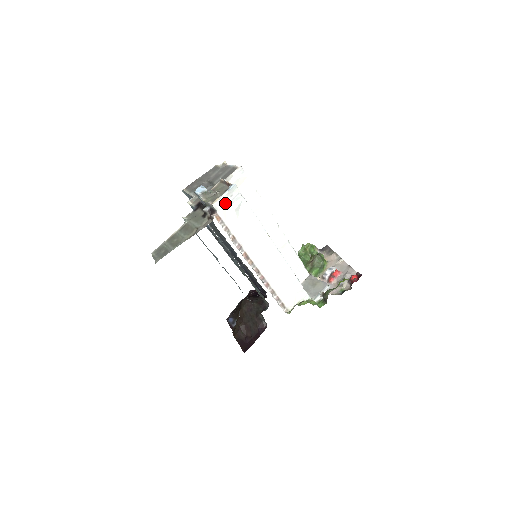
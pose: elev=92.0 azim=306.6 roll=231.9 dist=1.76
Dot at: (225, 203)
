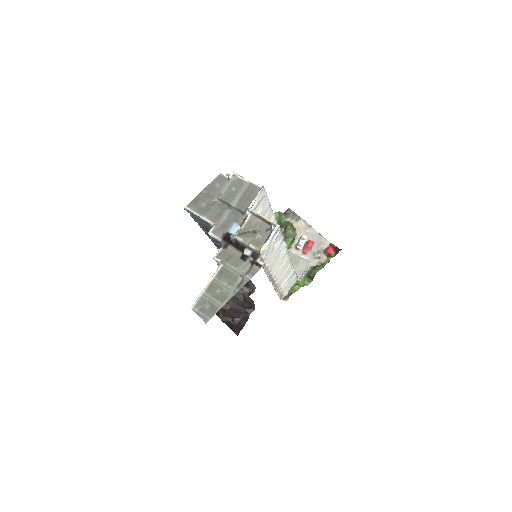
Dot at: (270, 246)
